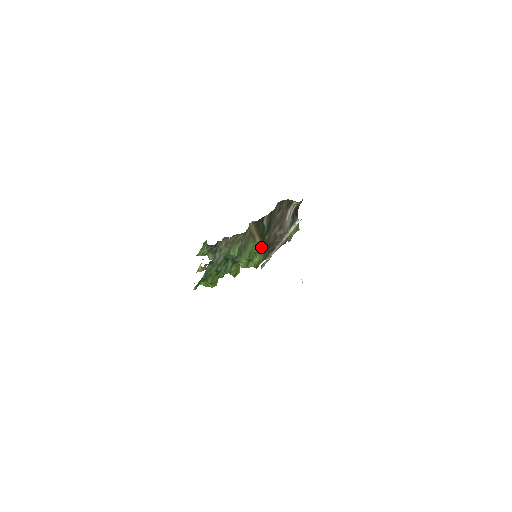
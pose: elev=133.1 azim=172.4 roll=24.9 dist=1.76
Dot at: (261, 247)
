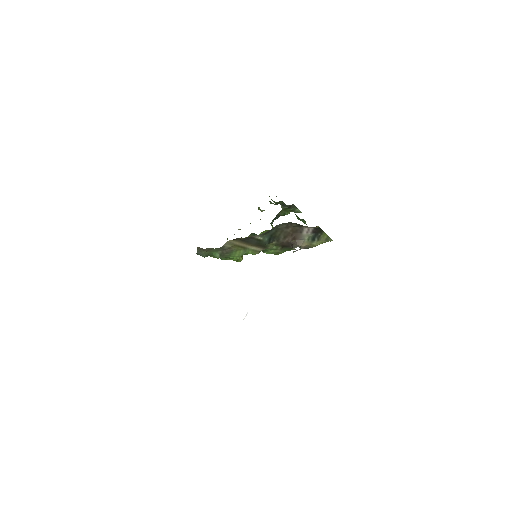
Dot at: (269, 248)
